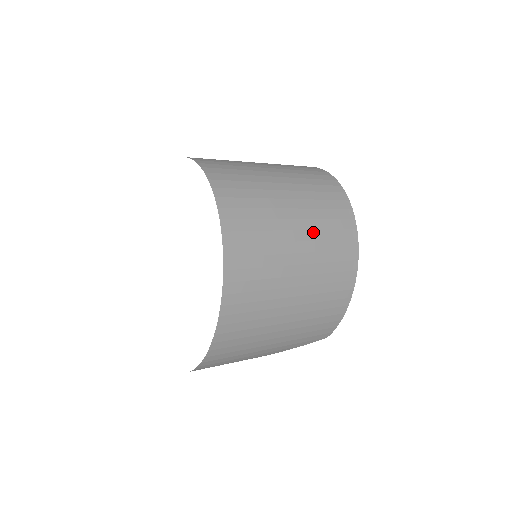
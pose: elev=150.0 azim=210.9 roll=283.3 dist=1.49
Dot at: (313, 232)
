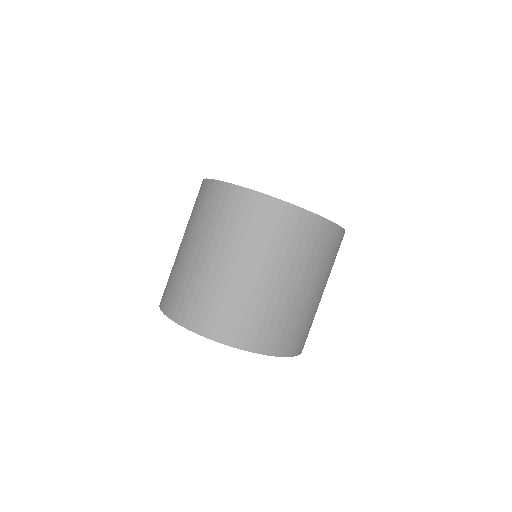
Dot at: (306, 270)
